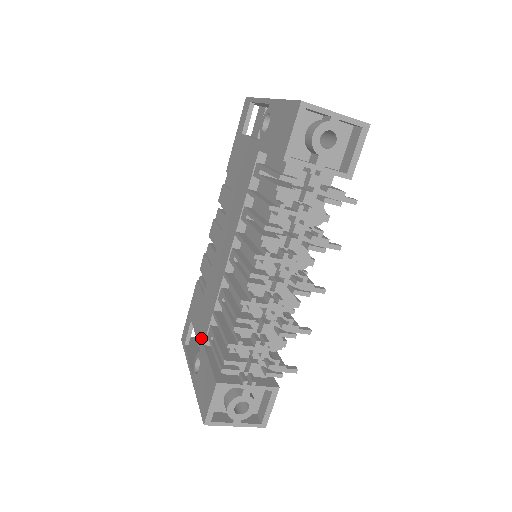
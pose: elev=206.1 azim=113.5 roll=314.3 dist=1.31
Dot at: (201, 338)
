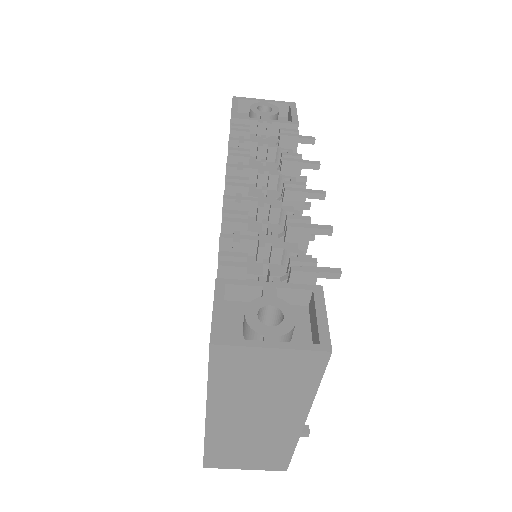
Dot at: occluded
